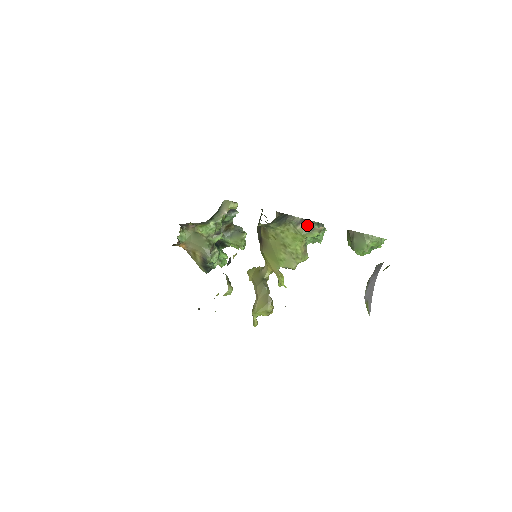
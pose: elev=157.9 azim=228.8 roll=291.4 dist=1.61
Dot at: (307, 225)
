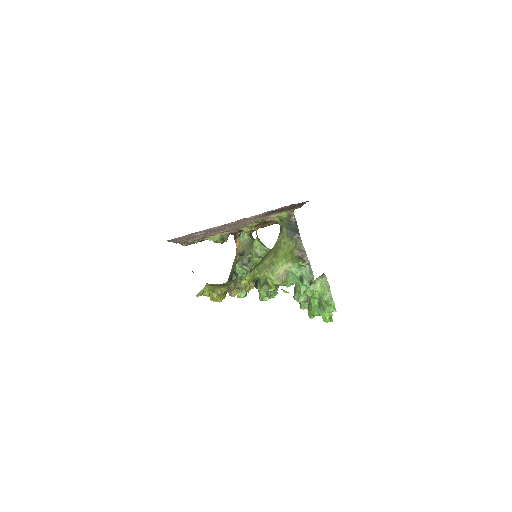
Dot at: (303, 259)
